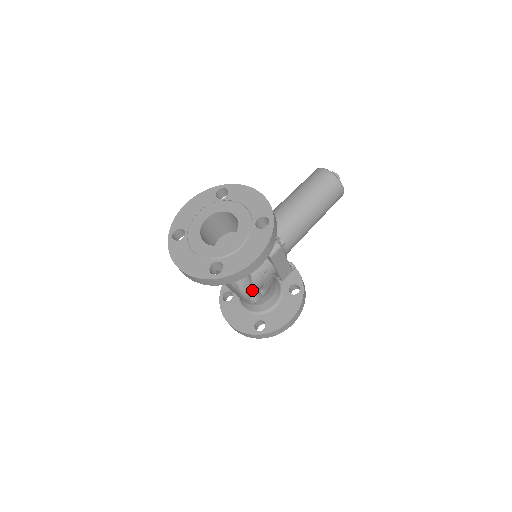
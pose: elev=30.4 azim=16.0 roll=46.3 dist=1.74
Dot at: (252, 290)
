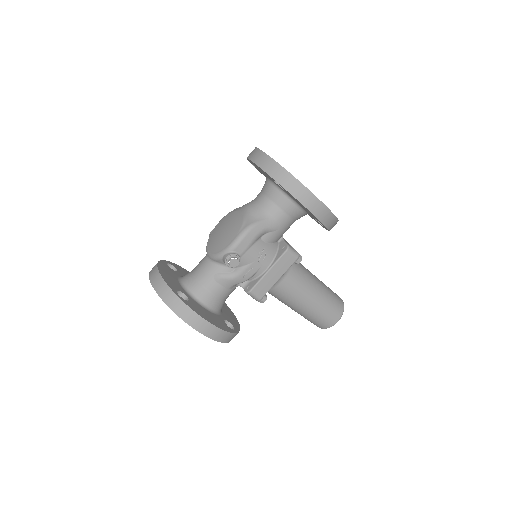
Dot at: (245, 247)
